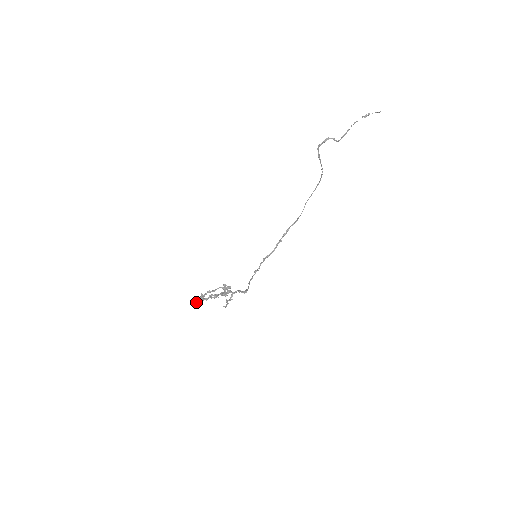
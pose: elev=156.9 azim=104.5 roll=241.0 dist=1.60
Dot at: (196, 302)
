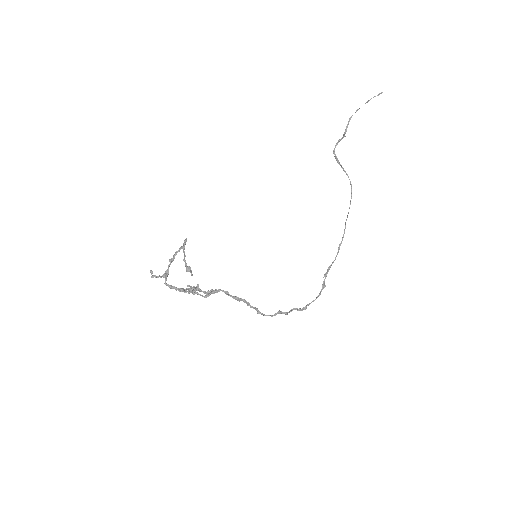
Dot at: (155, 275)
